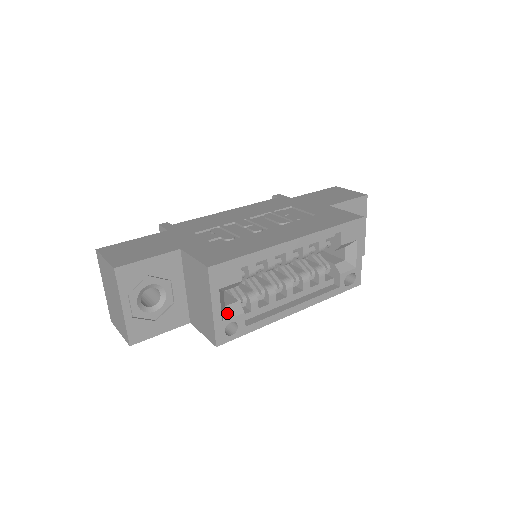
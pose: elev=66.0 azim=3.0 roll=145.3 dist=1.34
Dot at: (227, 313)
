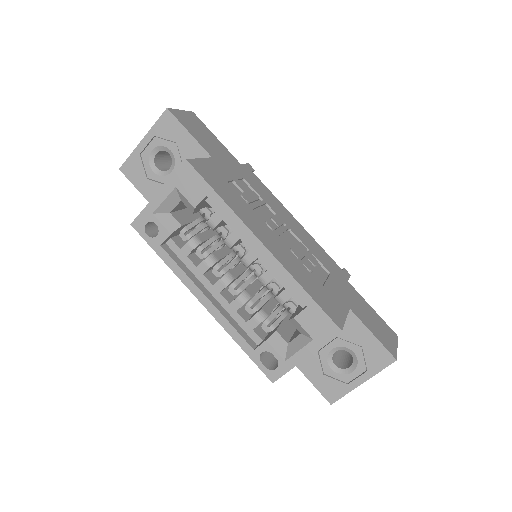
Dot at: (164, 216)
